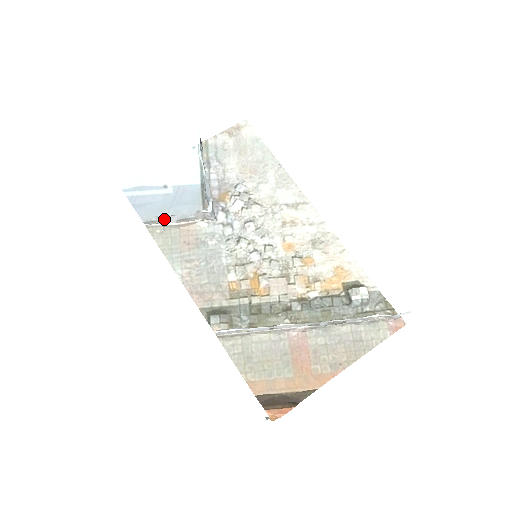
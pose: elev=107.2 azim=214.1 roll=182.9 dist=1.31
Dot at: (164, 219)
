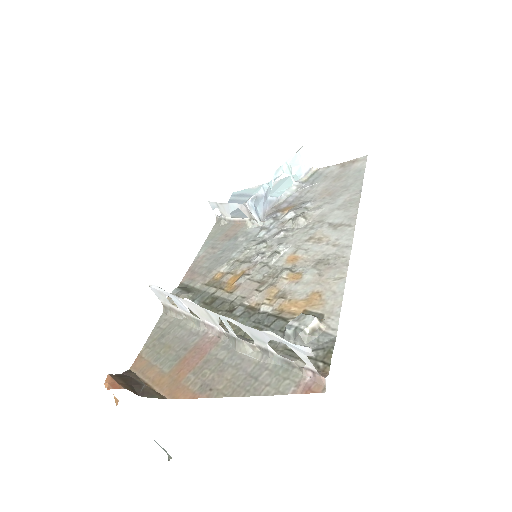
Dot at: (222, 209)
